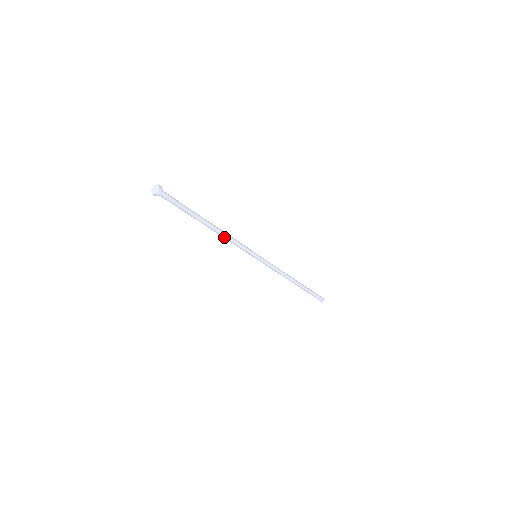
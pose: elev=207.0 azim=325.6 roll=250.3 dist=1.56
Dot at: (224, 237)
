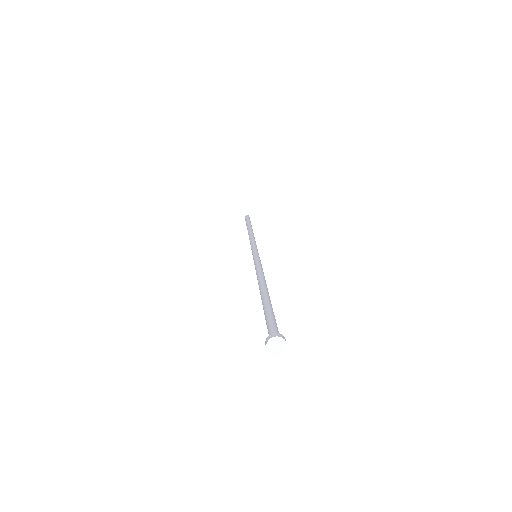
Dot at: occluded
